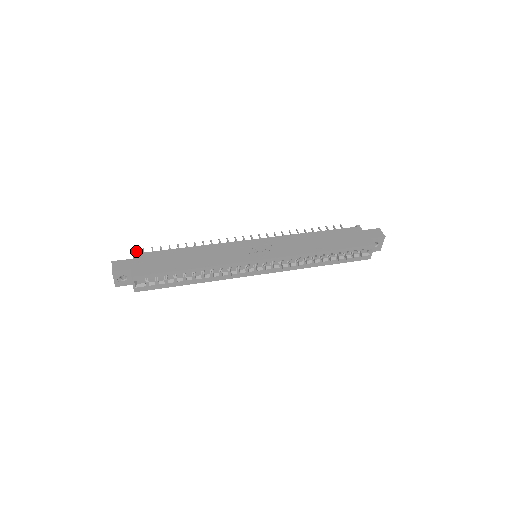
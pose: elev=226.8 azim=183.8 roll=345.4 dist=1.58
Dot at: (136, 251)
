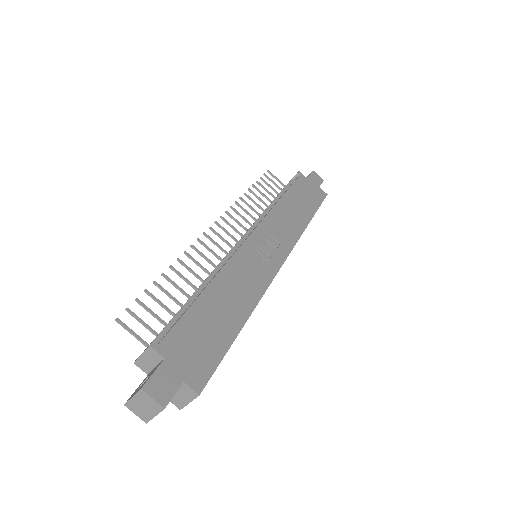
Dot at: occluded
